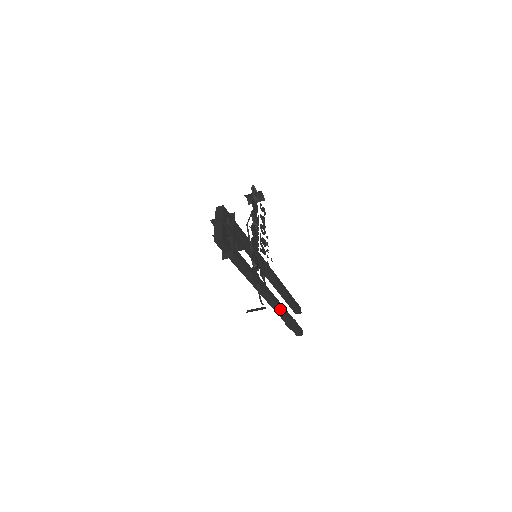
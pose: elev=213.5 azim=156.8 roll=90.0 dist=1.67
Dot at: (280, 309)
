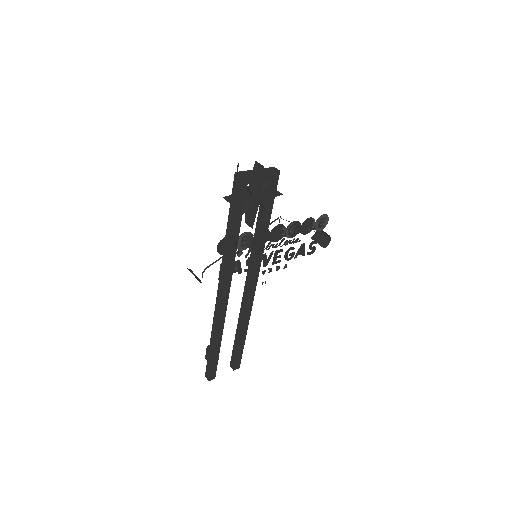
Dot at: (218, 323)
